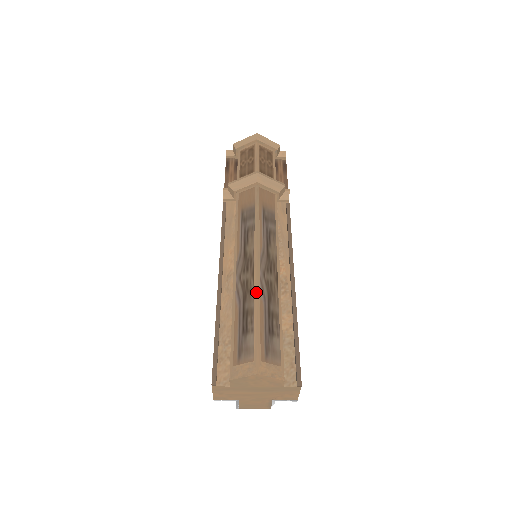
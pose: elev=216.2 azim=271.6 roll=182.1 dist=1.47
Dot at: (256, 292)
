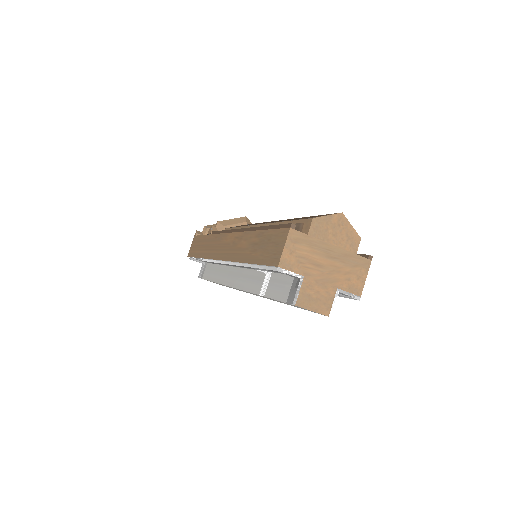
Dot at: occluded
